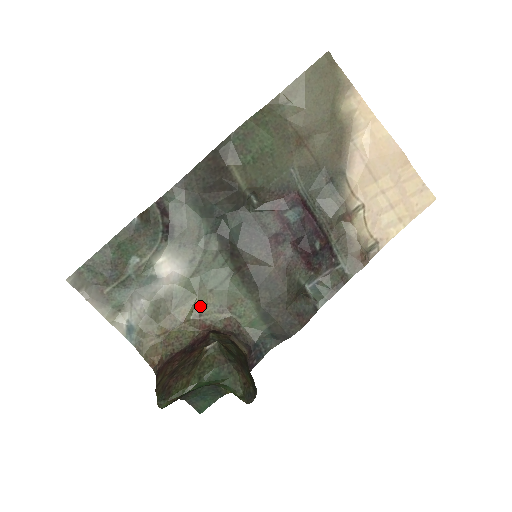
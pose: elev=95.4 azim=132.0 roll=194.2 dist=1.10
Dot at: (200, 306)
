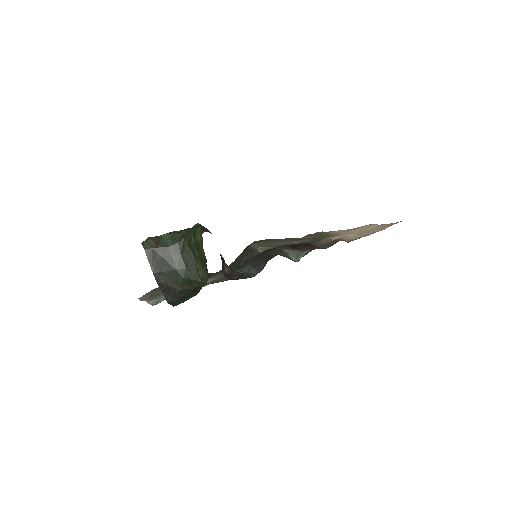
Dot at: occluded
